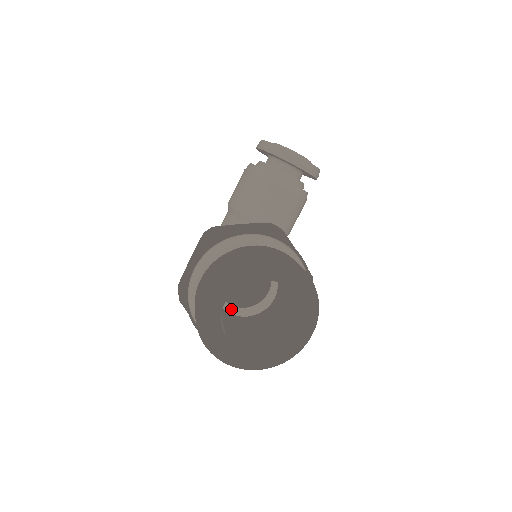
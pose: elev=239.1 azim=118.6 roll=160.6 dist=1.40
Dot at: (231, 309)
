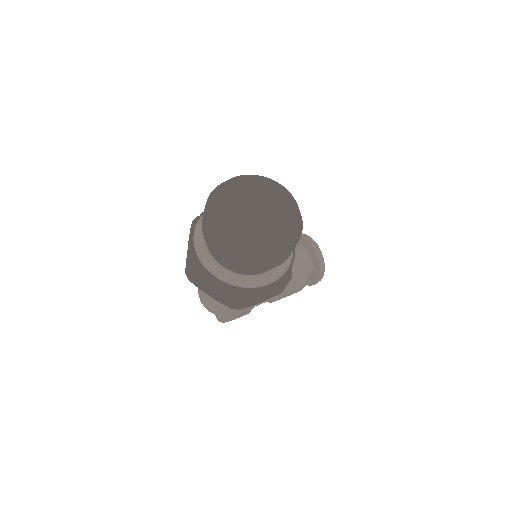
Dot at: occluded
